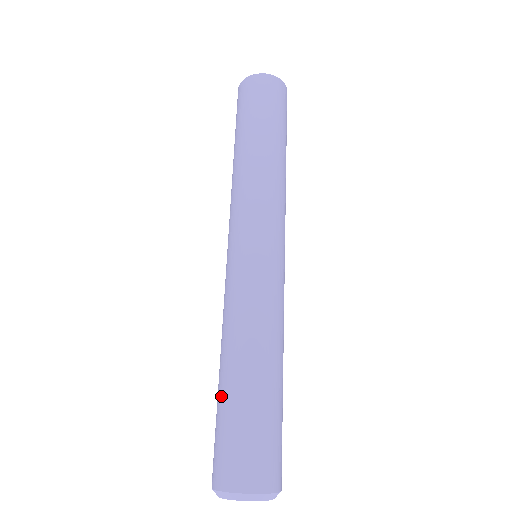
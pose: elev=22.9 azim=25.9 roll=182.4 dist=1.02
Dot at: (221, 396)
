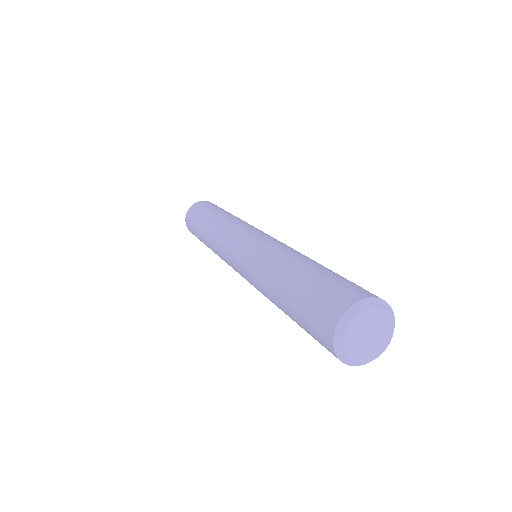
Dot at: (301, 276)
